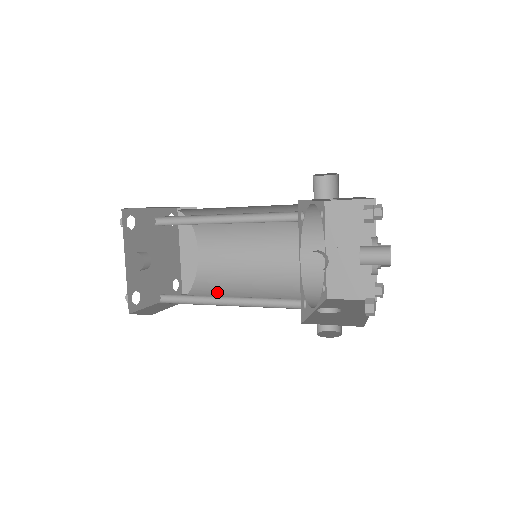
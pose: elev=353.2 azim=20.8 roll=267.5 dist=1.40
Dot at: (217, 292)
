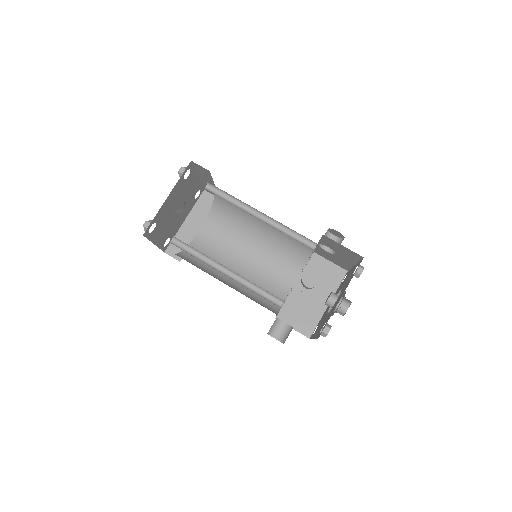
Dot at: (202, 265)
